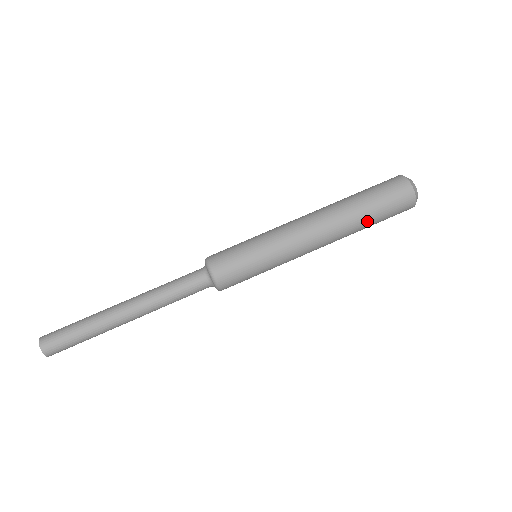
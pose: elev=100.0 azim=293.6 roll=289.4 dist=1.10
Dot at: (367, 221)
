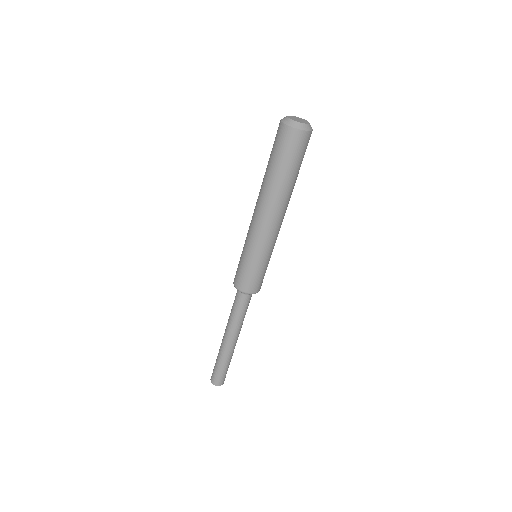
Dot at: (297, 176)
